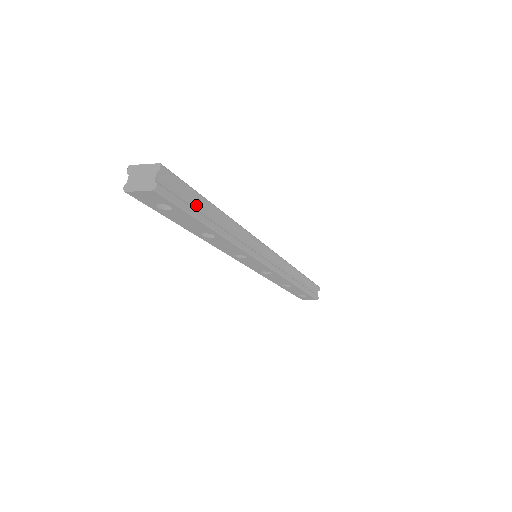
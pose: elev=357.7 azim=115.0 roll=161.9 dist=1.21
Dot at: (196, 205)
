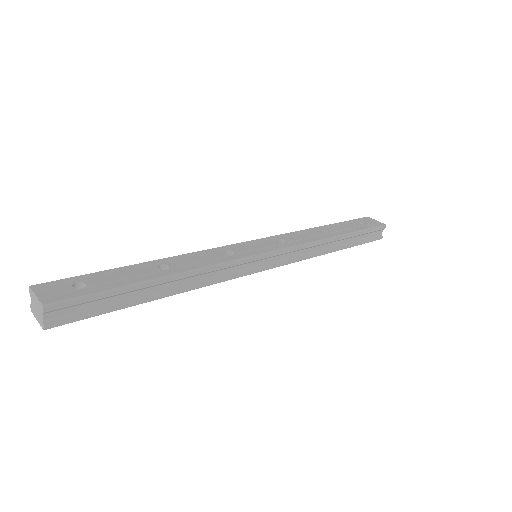
Dot at: (119, 297)
